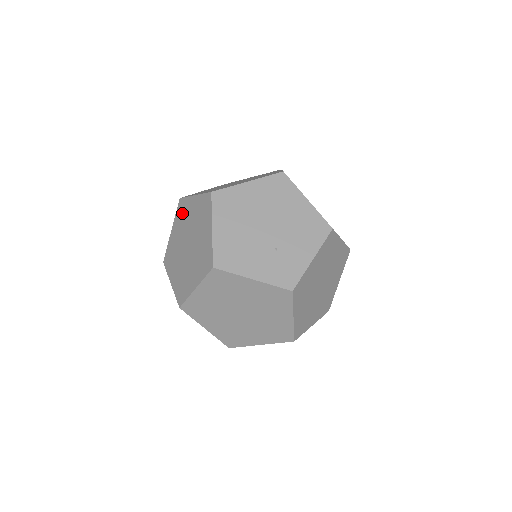
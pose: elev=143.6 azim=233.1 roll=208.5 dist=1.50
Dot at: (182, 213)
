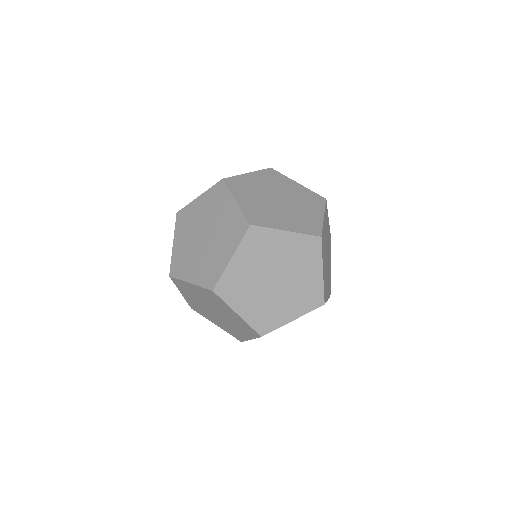
Dot at: (185, 220)
